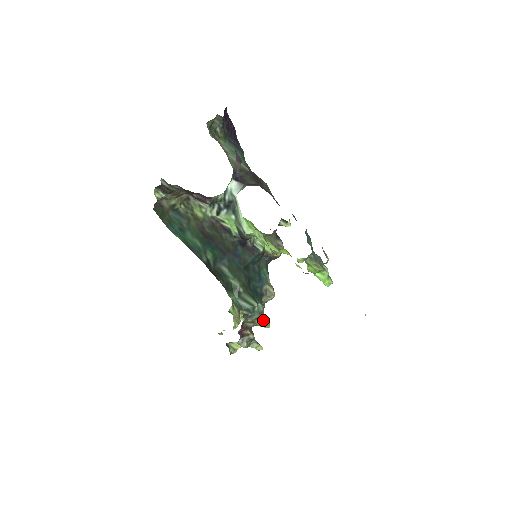
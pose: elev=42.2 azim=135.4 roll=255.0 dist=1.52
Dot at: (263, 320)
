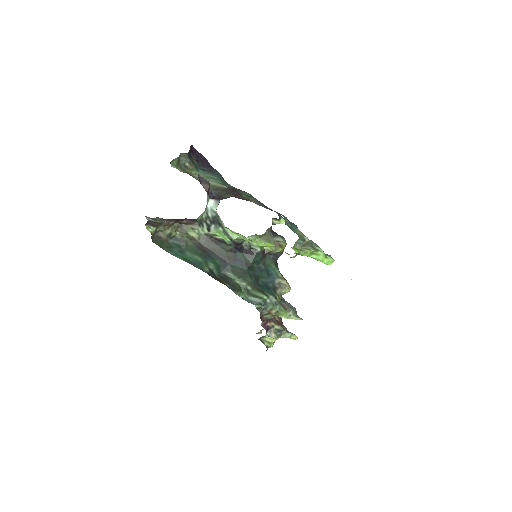
Dot at: (279, 310)
